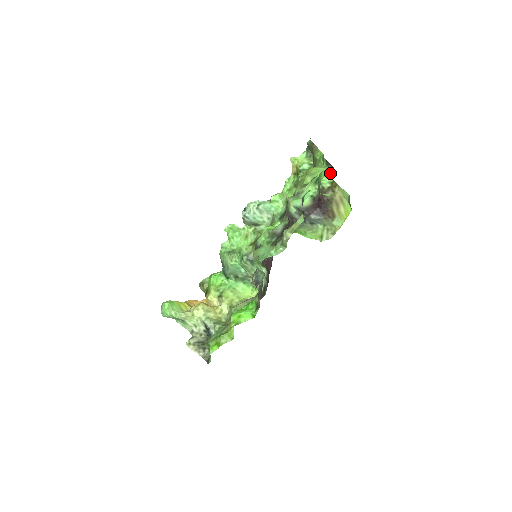
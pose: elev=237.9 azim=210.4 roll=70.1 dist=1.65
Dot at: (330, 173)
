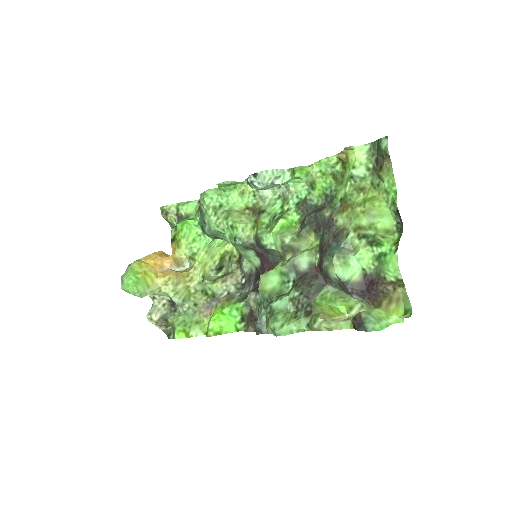
Dot at: (394, 225)
